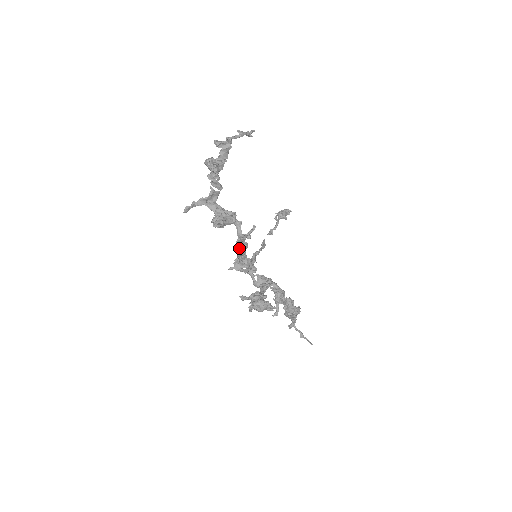
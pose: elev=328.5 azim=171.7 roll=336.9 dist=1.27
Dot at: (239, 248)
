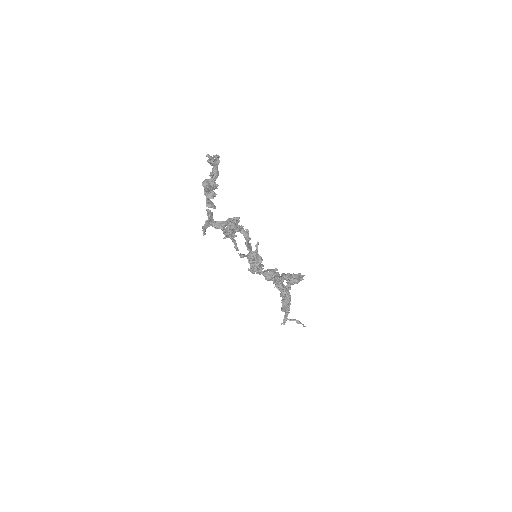
Dot at: (249, 250)
